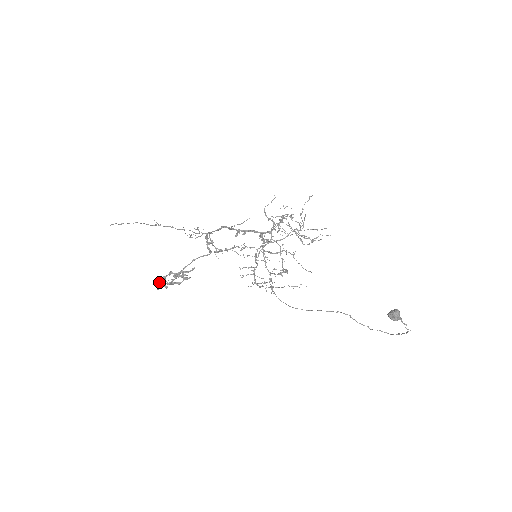
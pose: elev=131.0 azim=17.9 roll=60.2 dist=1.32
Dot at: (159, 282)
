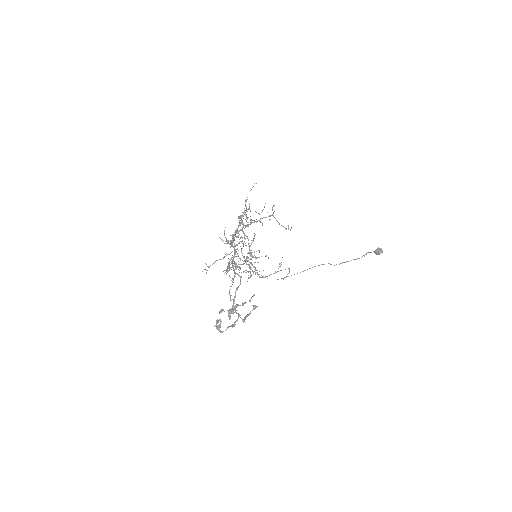
Dot at: (216, 326)
